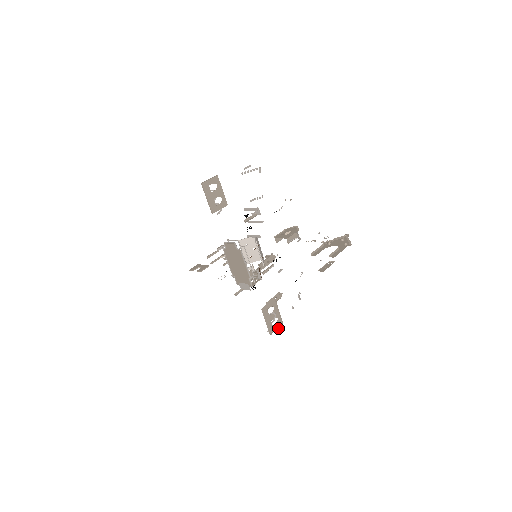
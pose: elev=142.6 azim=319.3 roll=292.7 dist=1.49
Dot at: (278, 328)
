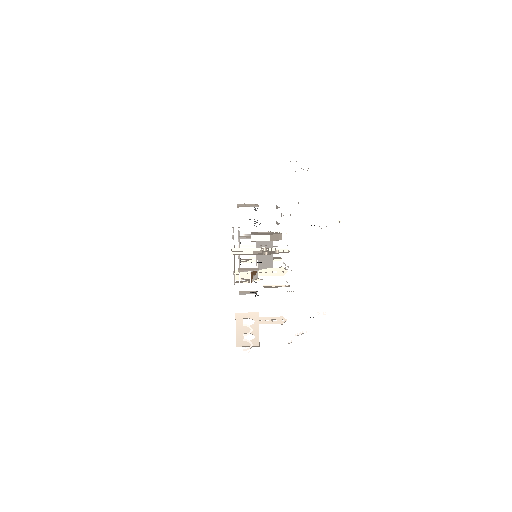
Dot at: (250, 347)
